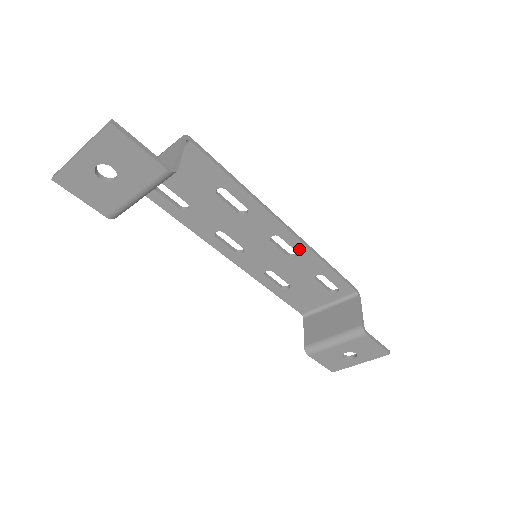
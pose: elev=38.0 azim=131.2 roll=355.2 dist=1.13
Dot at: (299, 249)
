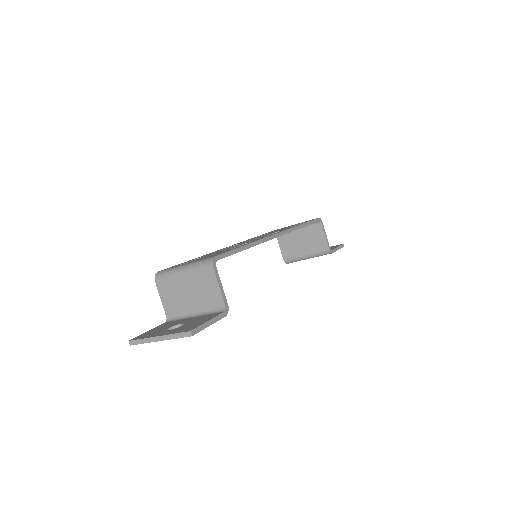
Dot at: occluded
